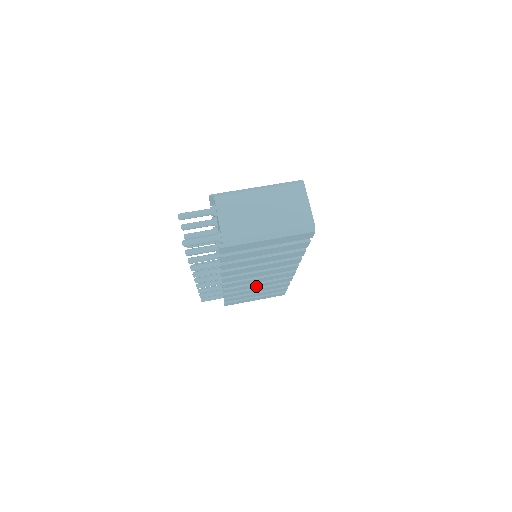
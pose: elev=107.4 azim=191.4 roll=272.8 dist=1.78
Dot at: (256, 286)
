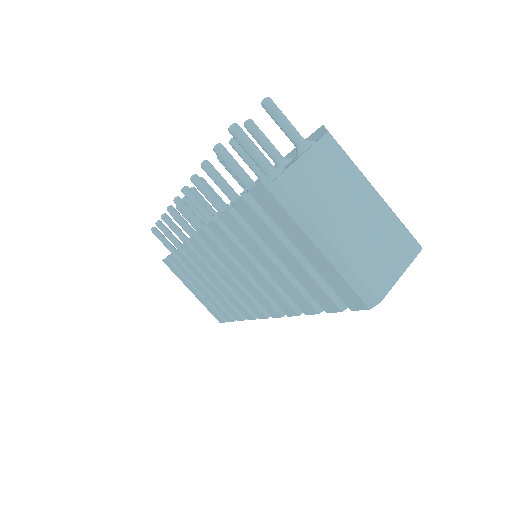
Dot at: (215, 281)
